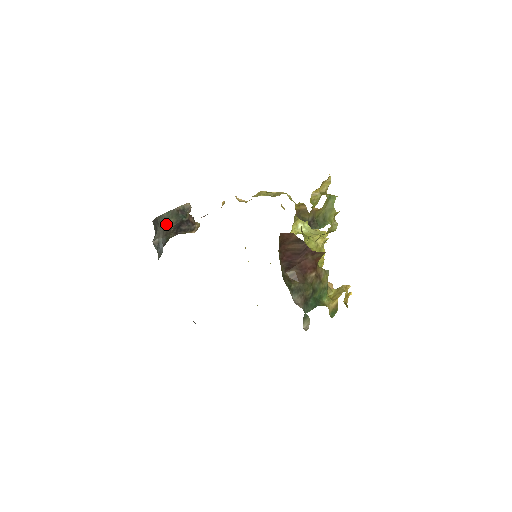
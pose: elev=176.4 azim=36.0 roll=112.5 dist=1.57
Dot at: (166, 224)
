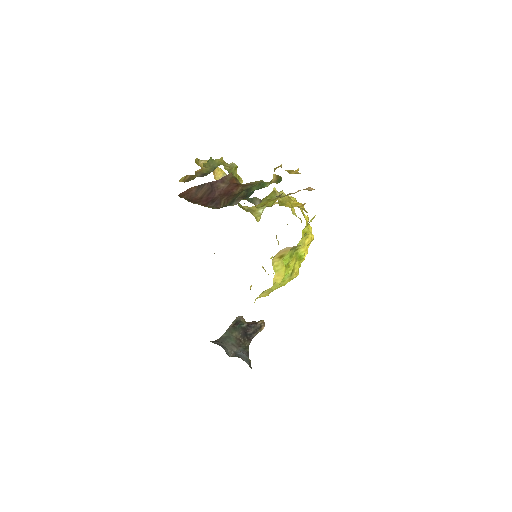
Dot at: (231, 340)
